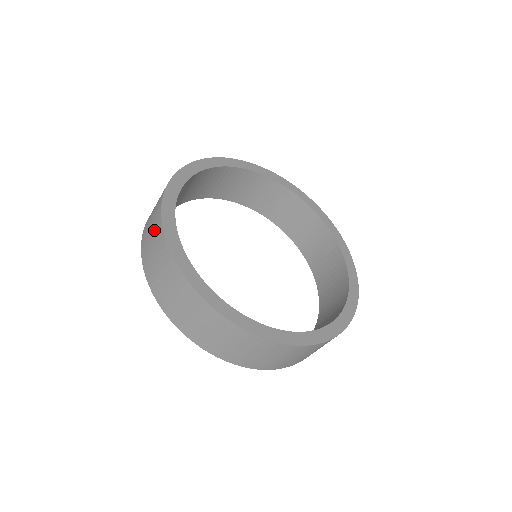
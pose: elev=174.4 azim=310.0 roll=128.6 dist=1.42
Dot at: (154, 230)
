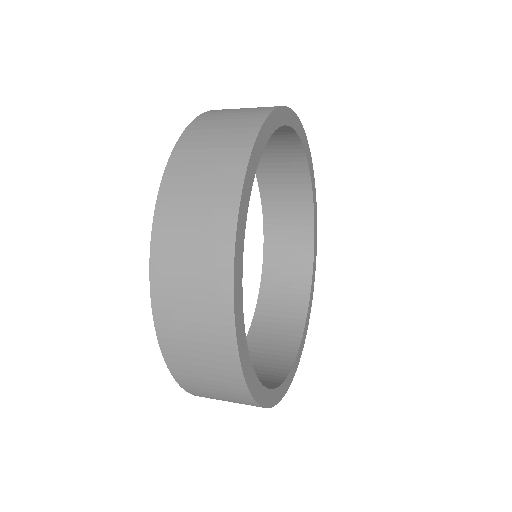
Dot at: (210, 209)
